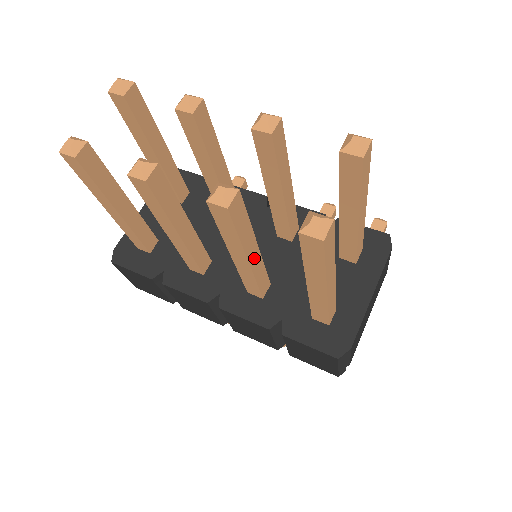
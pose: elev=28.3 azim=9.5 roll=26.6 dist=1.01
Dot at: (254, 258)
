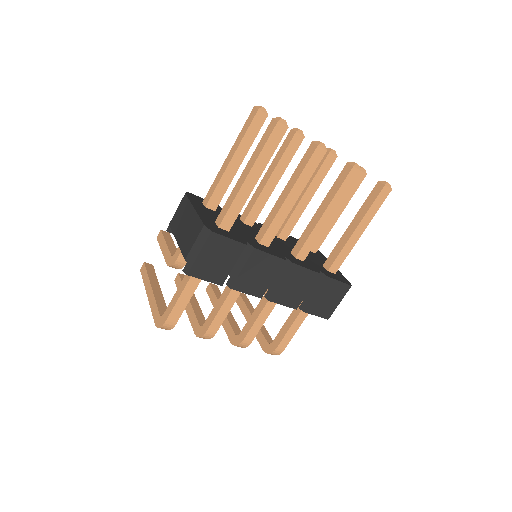
Dot at: occluded
